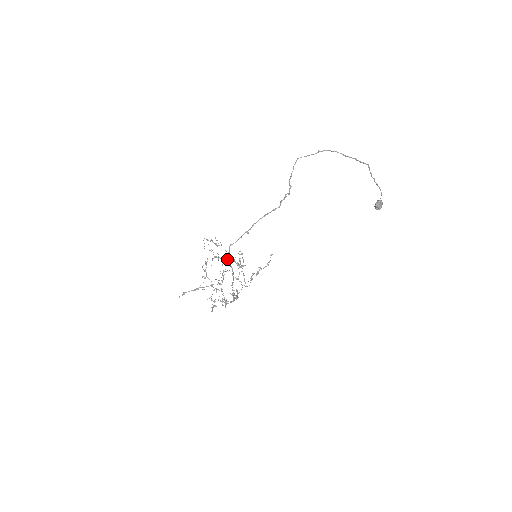
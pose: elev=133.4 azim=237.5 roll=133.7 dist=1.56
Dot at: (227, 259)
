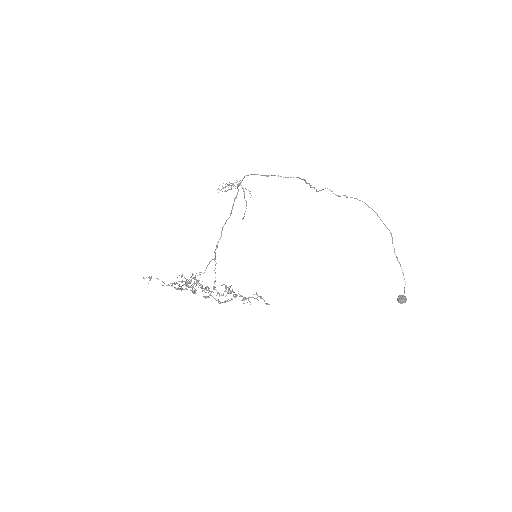
Dot at: (238, 183)
